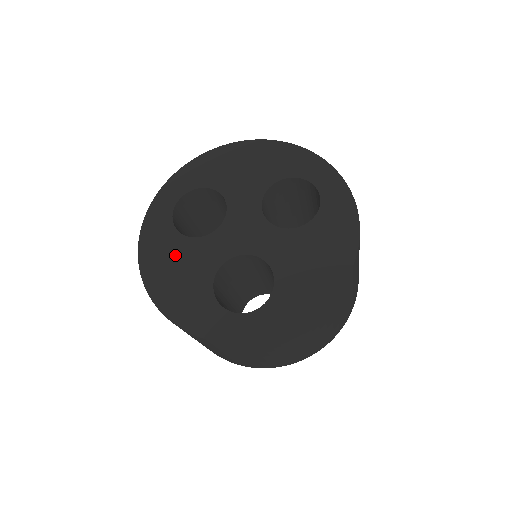
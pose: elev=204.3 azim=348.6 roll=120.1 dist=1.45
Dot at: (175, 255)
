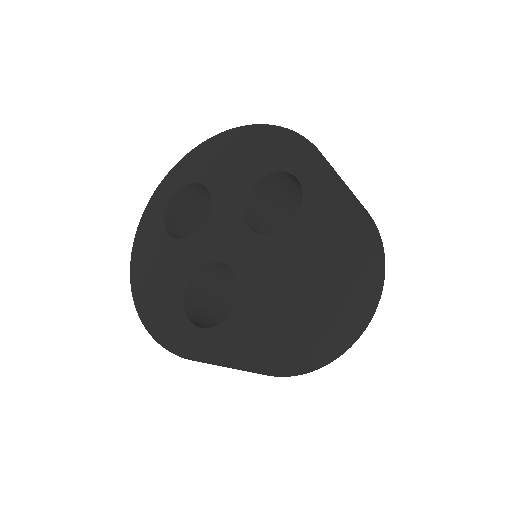
Dot at: (159, 257)
